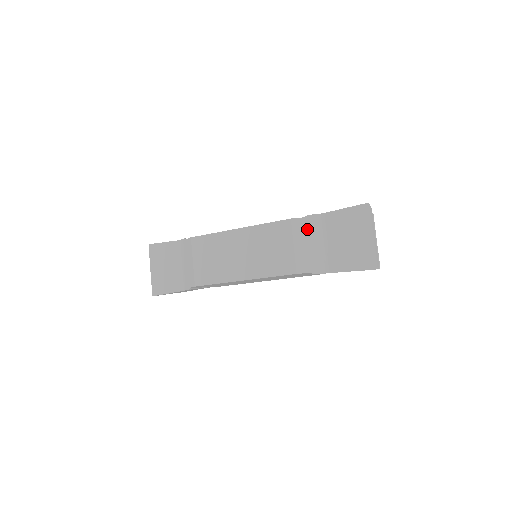
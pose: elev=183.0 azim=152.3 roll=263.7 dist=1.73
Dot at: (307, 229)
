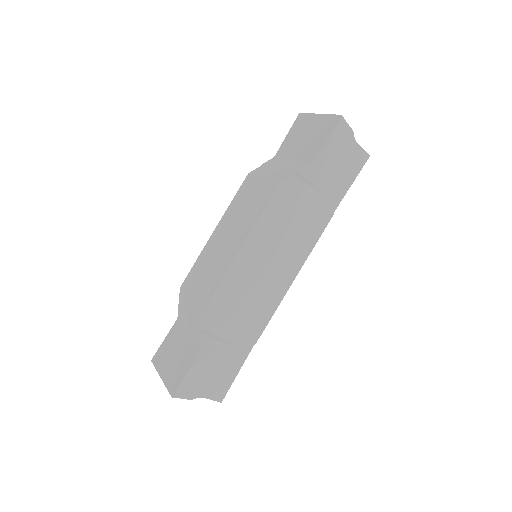
Dot at: (268, 167)
